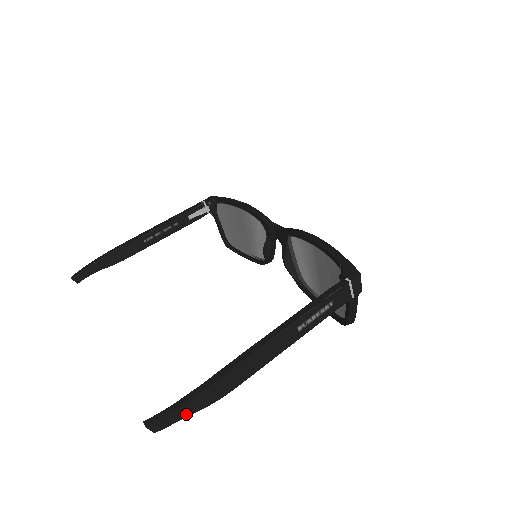
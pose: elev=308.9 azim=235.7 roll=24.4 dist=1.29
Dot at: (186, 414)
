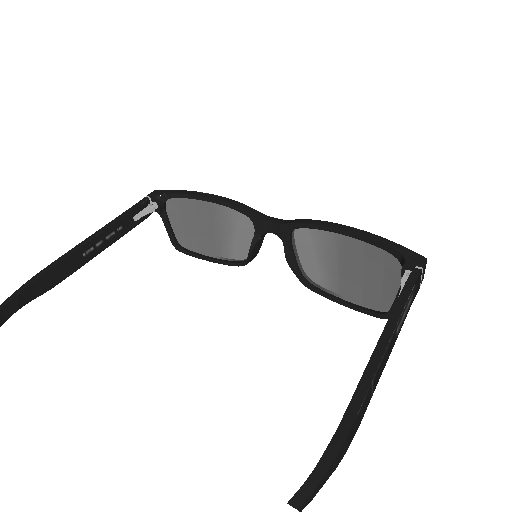
Dot at: (331, 472)
